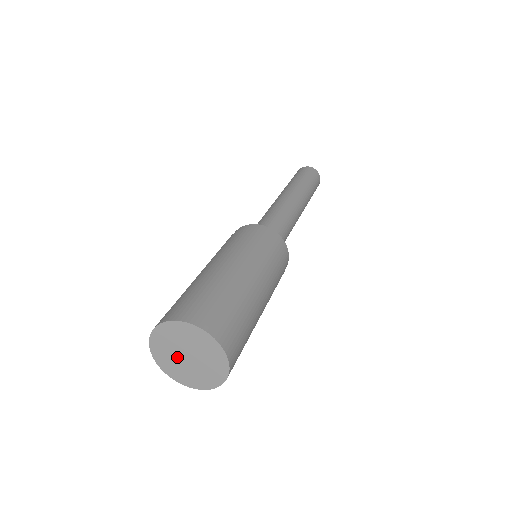
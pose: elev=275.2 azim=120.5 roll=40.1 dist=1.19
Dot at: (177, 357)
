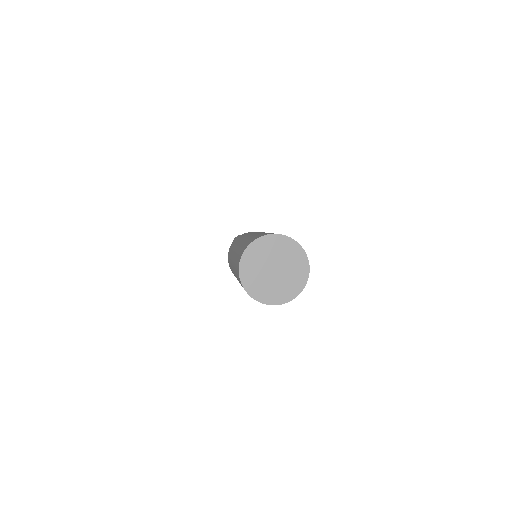
Dot at: (263, 271)
